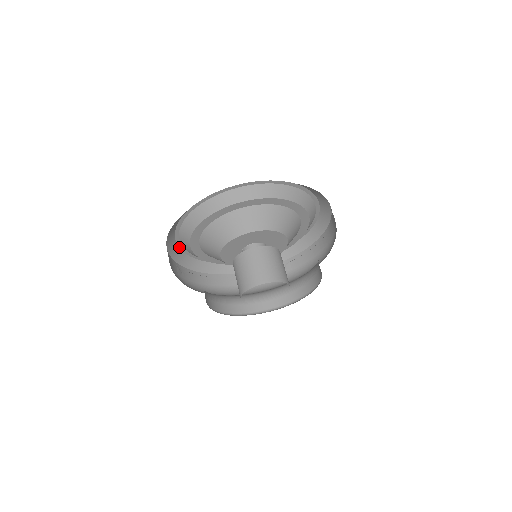
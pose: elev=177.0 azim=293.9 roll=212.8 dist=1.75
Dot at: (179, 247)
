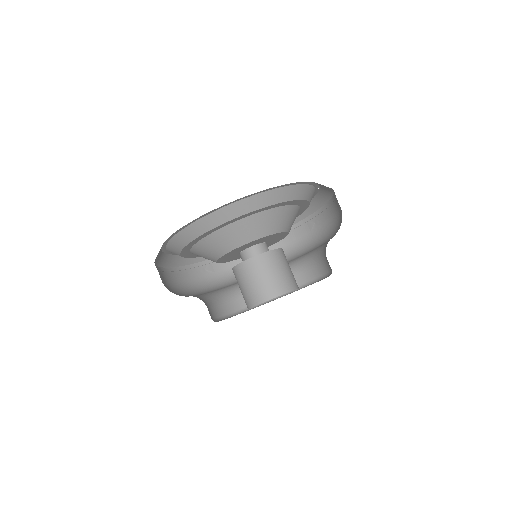
Dot at: (183, 226)
